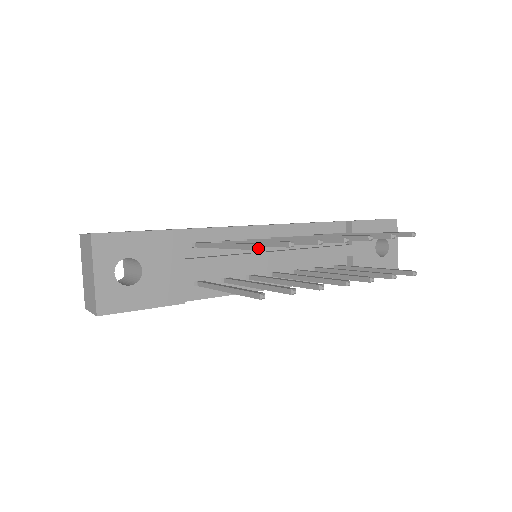
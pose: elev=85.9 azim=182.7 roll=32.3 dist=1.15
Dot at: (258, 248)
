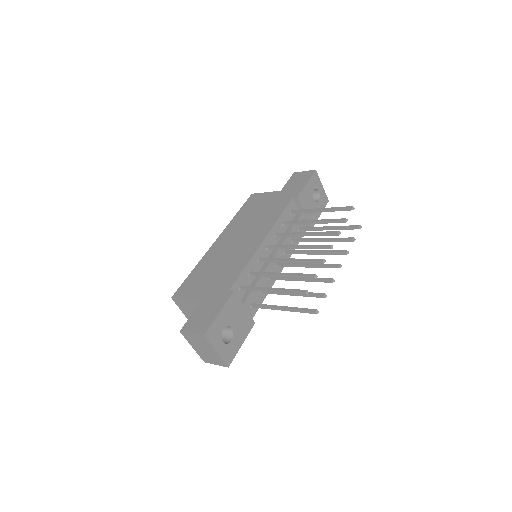
Dot at: (307, 294)
